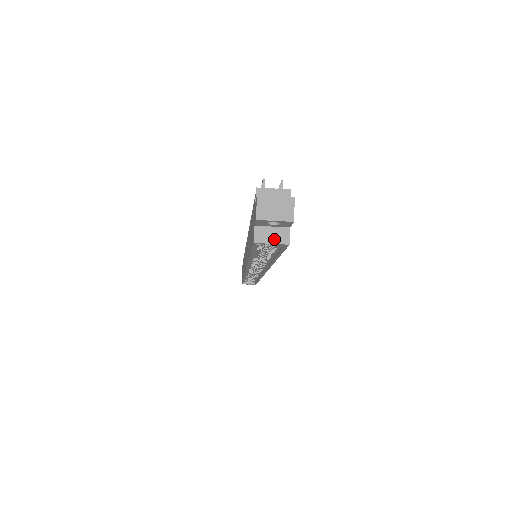
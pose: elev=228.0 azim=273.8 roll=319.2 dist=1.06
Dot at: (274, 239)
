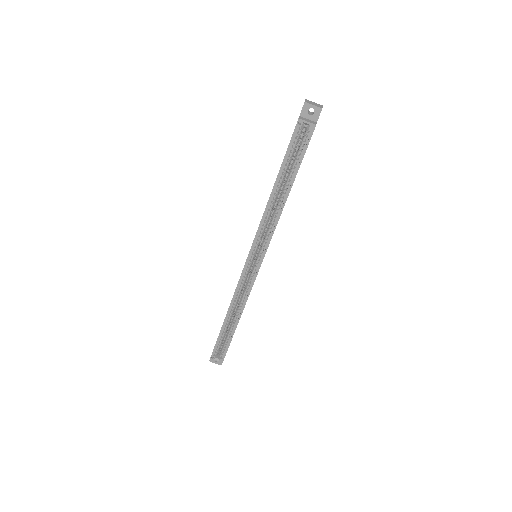
Dot at: (309, 121)
